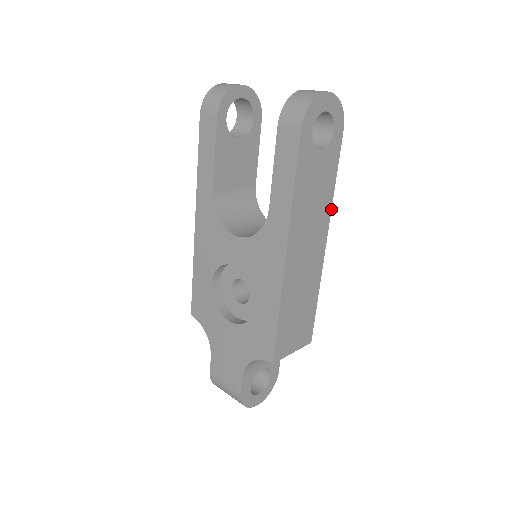
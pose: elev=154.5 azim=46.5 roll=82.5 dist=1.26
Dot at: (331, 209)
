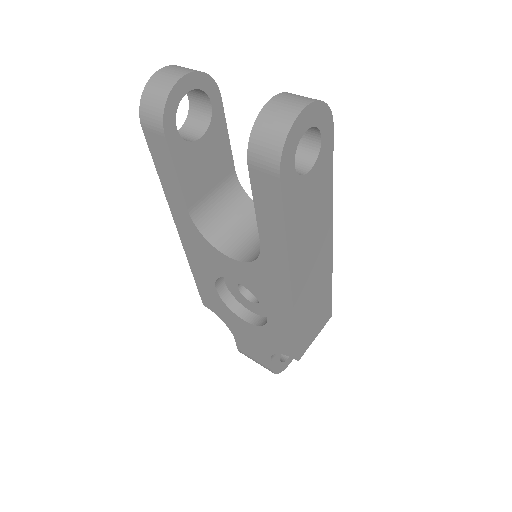
Dot at: (332, 209)
